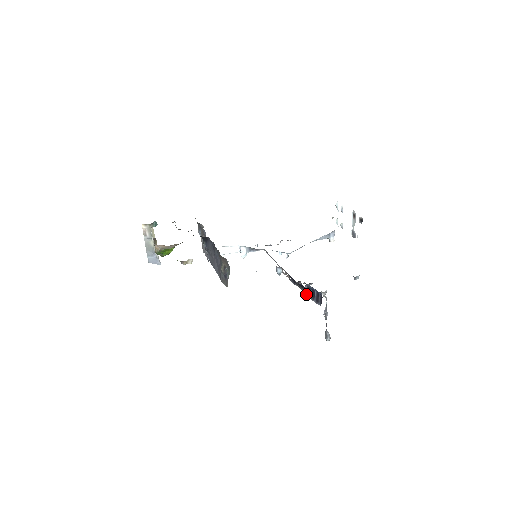
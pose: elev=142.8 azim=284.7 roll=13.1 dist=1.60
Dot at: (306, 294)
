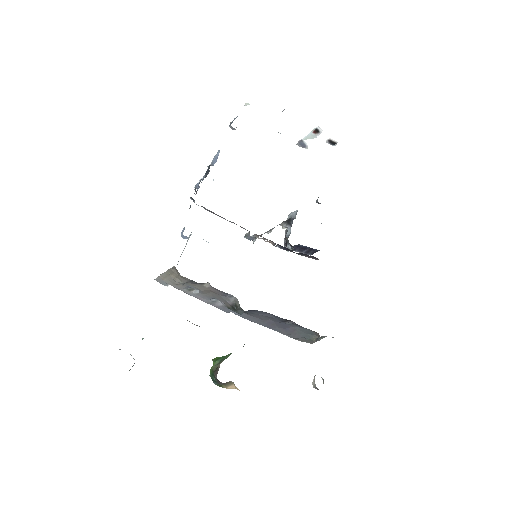
Dot at: (290, 249)
